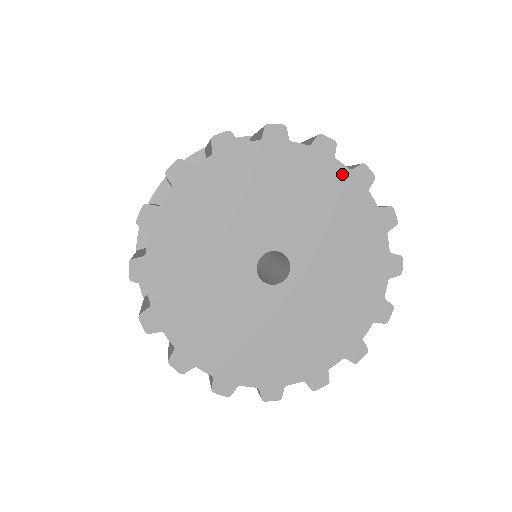
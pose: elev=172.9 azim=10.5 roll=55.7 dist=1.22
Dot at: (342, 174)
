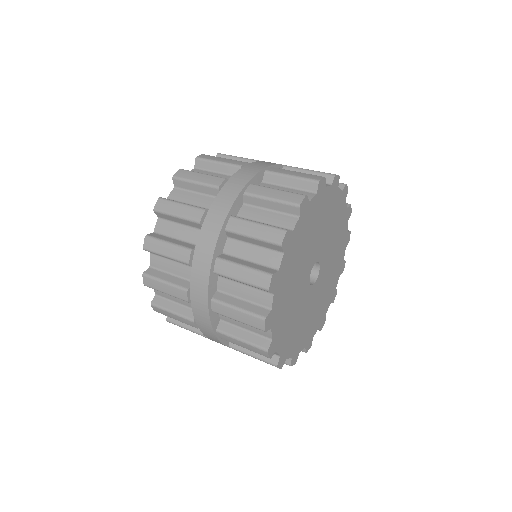
Dot at: (339, 196)
